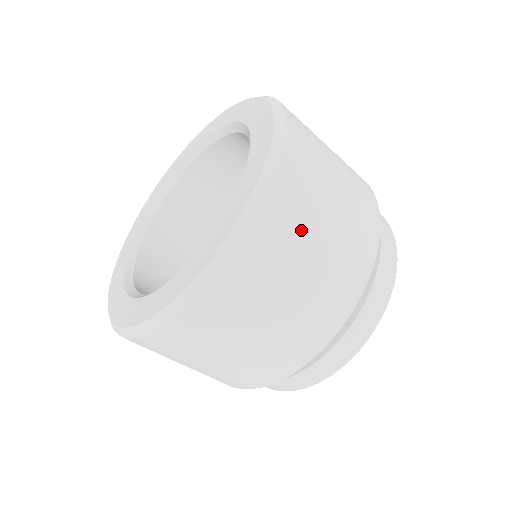
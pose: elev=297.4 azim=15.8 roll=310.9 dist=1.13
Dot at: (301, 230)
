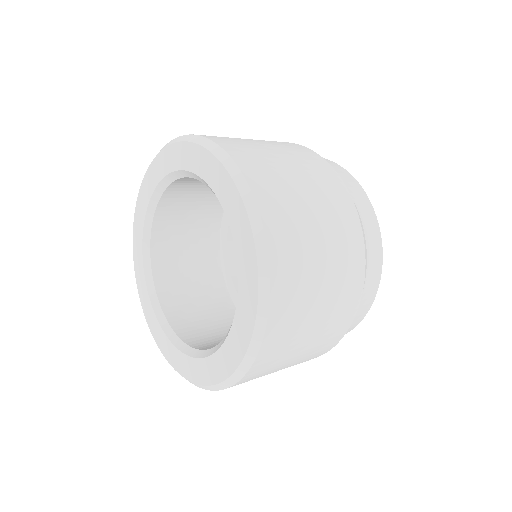
Dot at: (238, 140)
